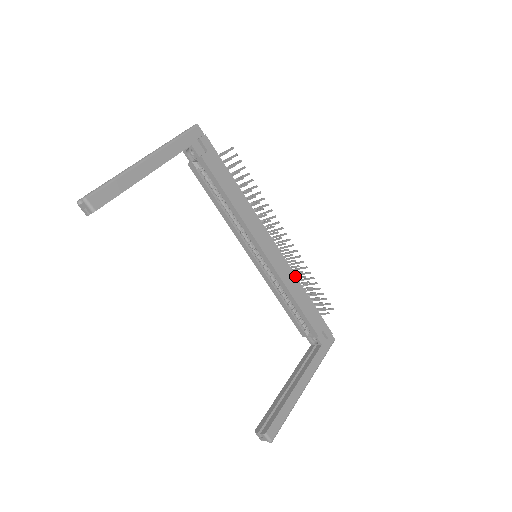
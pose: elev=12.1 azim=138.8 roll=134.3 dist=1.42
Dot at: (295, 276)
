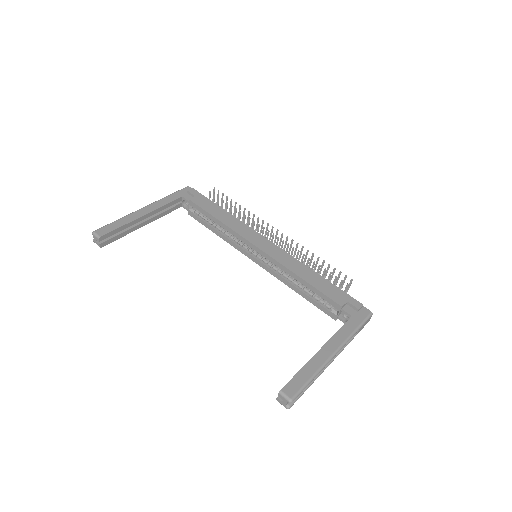
Dot at: (300, 262)
